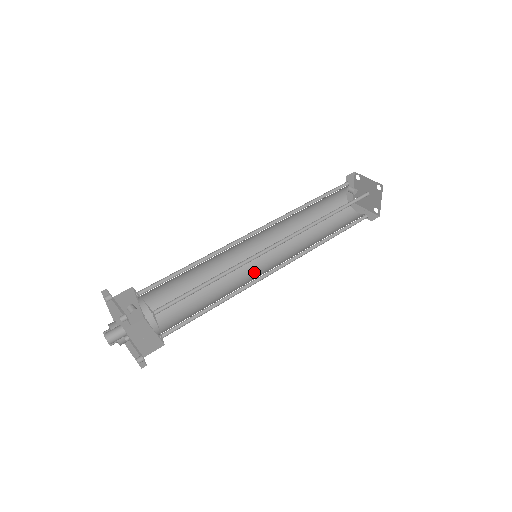
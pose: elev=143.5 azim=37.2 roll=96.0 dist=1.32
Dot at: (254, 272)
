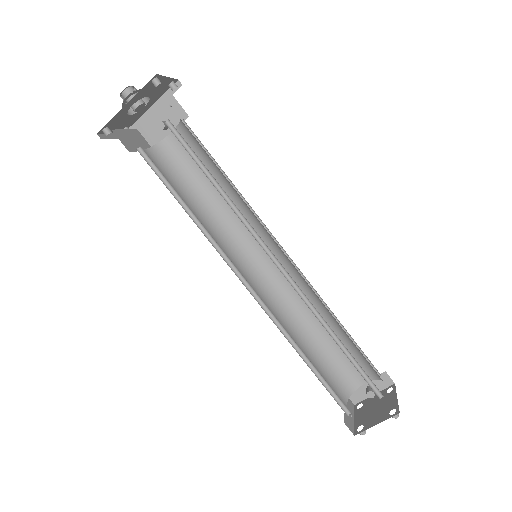
Dot at: (235, 264)
